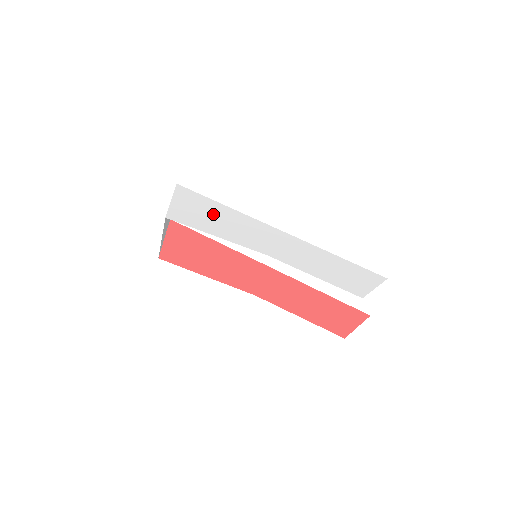
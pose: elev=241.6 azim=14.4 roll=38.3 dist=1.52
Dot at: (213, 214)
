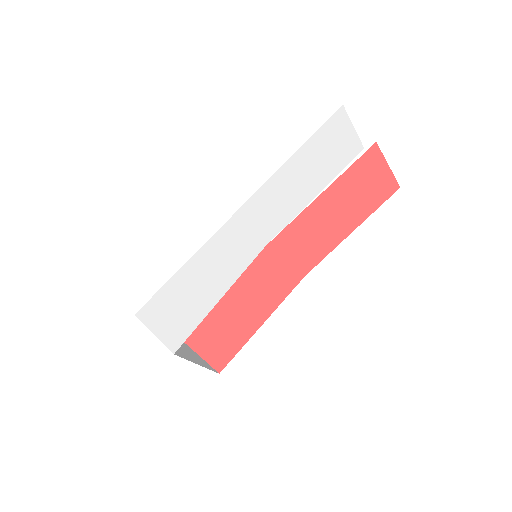
Dot at: (187, 290)
